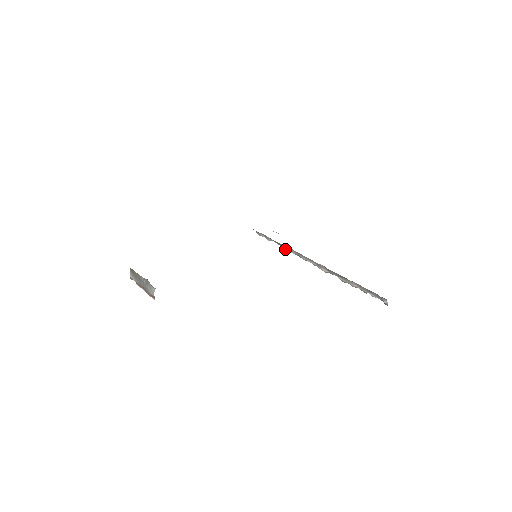
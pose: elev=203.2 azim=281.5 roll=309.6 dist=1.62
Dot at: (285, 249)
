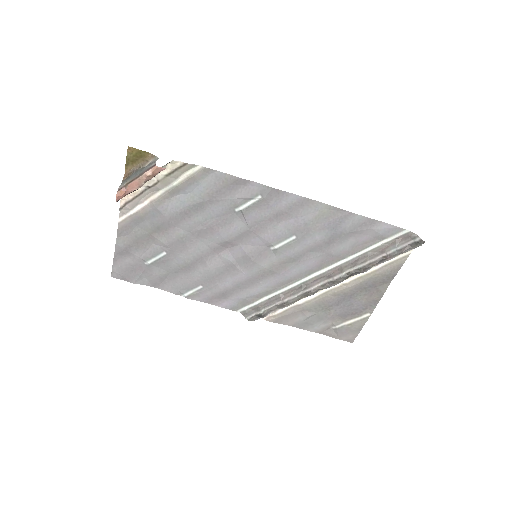
Dot at: (284, 301)
